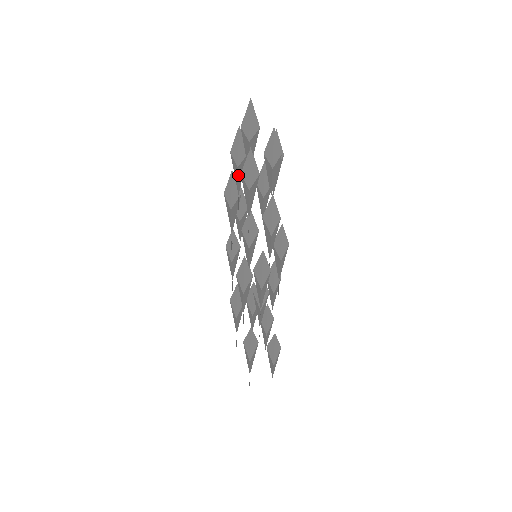
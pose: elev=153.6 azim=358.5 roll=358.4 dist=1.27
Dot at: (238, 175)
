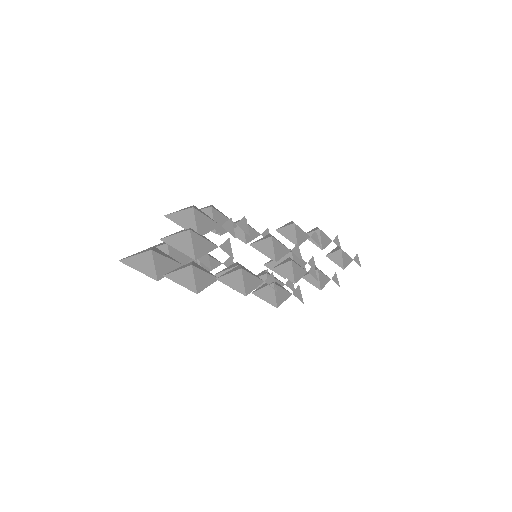
Dot at: occluded
